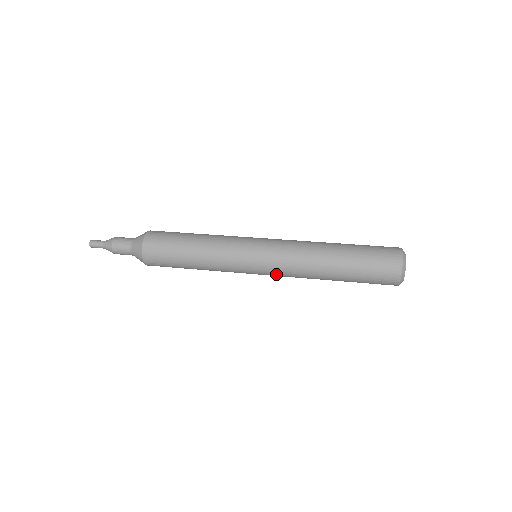
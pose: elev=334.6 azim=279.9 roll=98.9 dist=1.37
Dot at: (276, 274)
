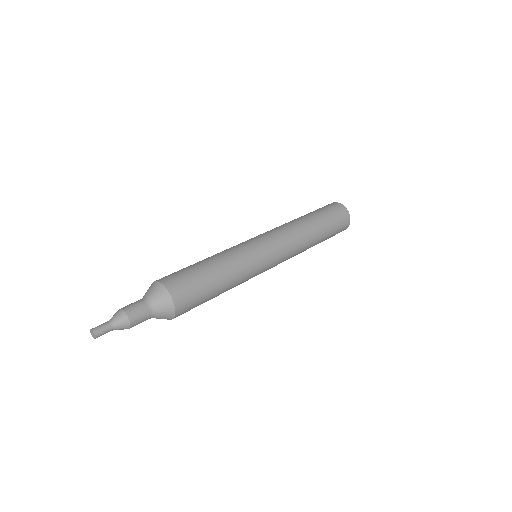
Dot at: (284, 253)
